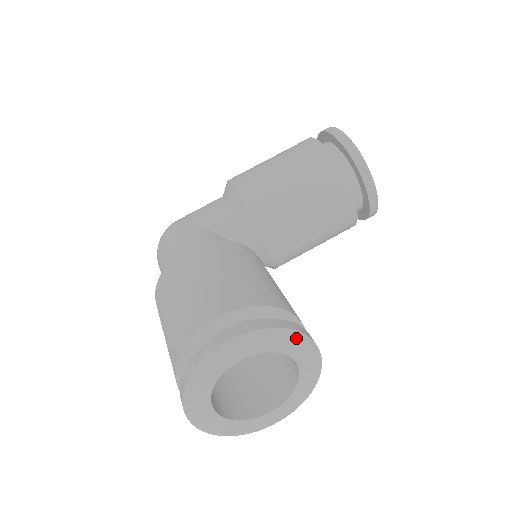
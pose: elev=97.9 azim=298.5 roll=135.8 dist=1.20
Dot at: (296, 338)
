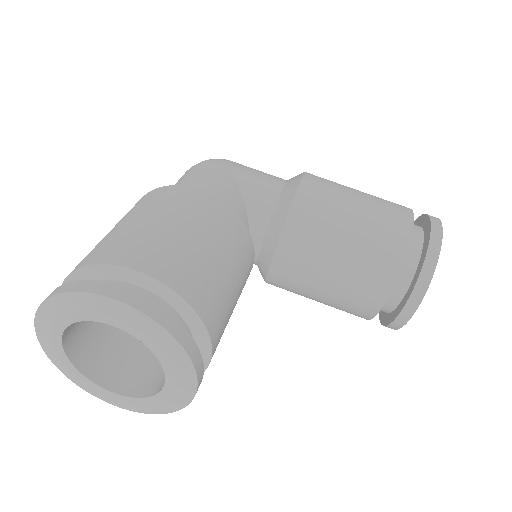
Dot at: (183, 361)
